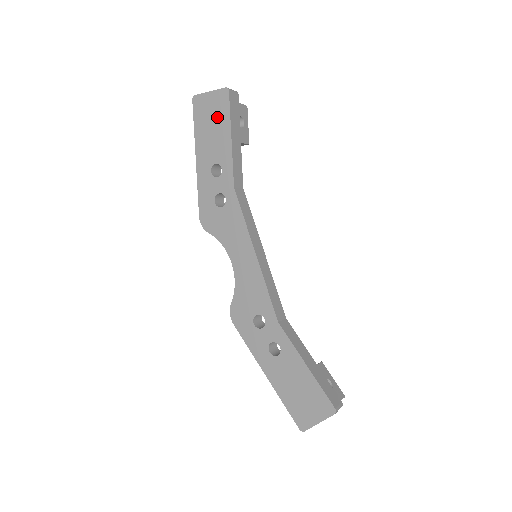
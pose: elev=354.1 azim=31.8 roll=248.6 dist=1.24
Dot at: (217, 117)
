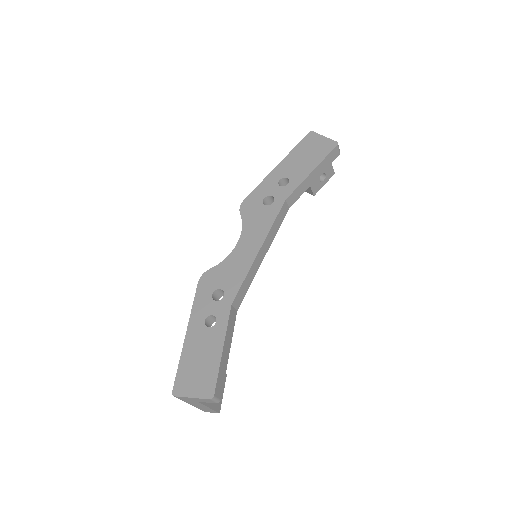
Dot at: (315, 153)
